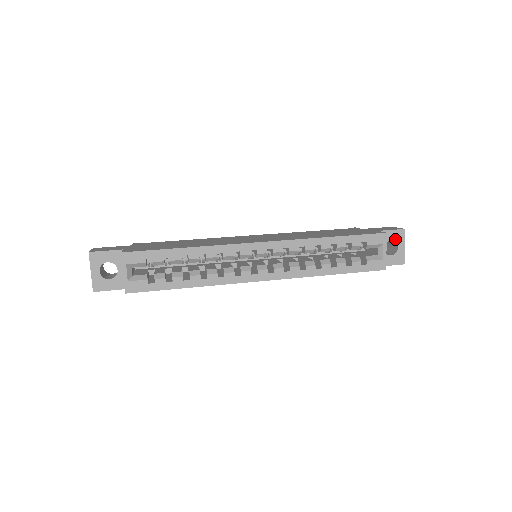
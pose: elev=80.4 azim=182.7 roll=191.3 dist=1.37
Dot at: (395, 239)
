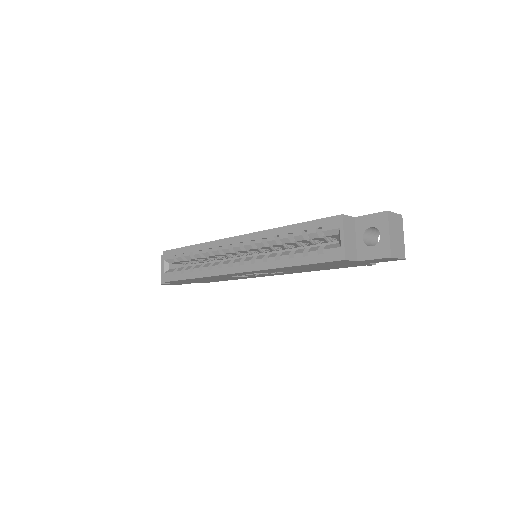
Dot at: (376, 225)
